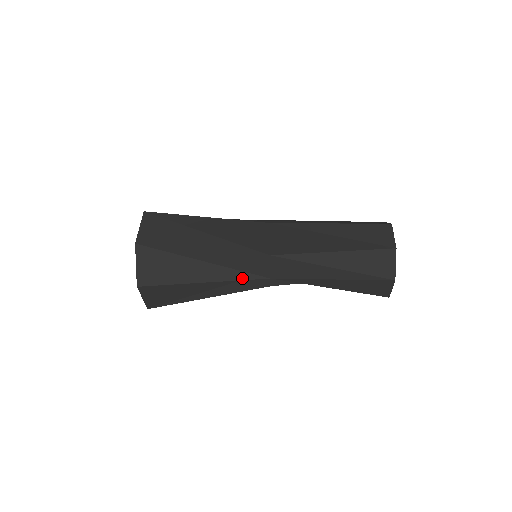
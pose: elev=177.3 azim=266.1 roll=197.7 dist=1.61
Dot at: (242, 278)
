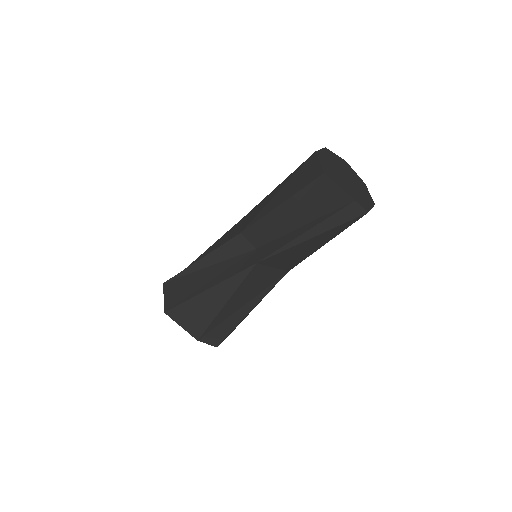
Dot at: (223, 244)
